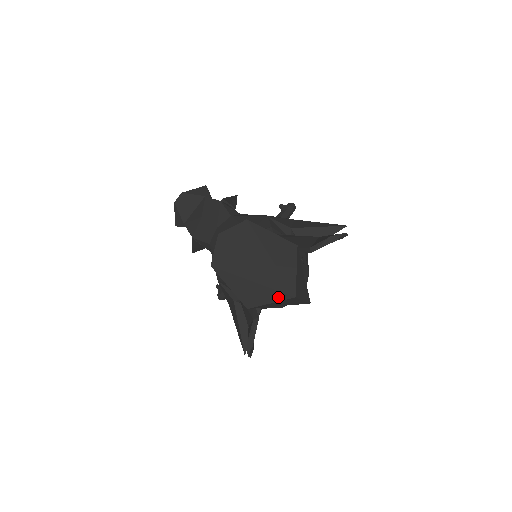
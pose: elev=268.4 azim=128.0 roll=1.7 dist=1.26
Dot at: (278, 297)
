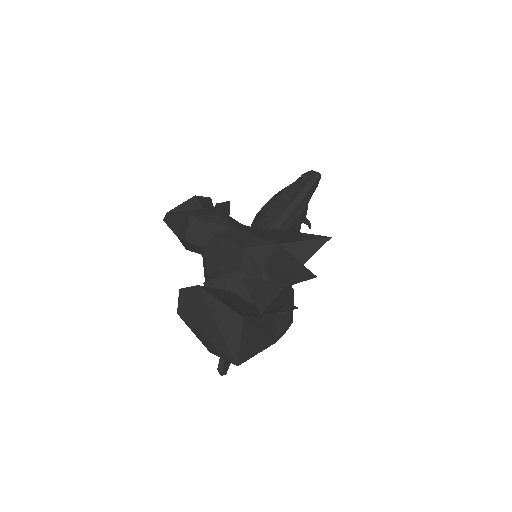
Dot at: (226, 359)
